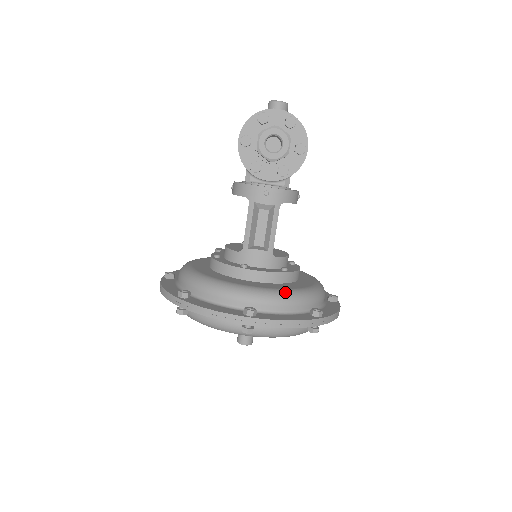
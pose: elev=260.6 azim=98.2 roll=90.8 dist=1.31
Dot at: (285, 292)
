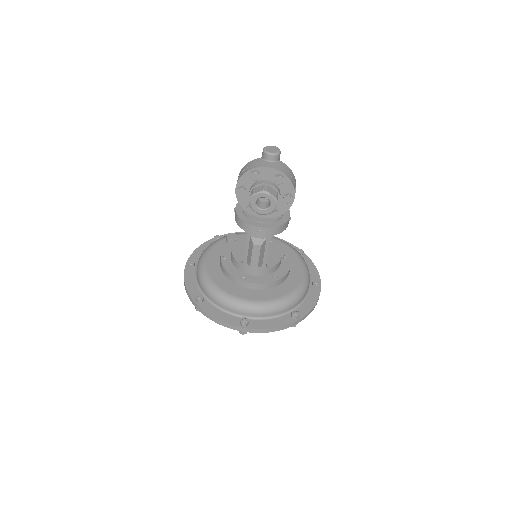
Dot at: (272, 303)
